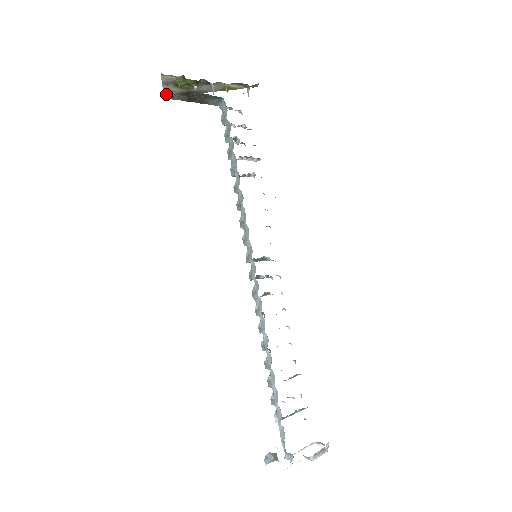
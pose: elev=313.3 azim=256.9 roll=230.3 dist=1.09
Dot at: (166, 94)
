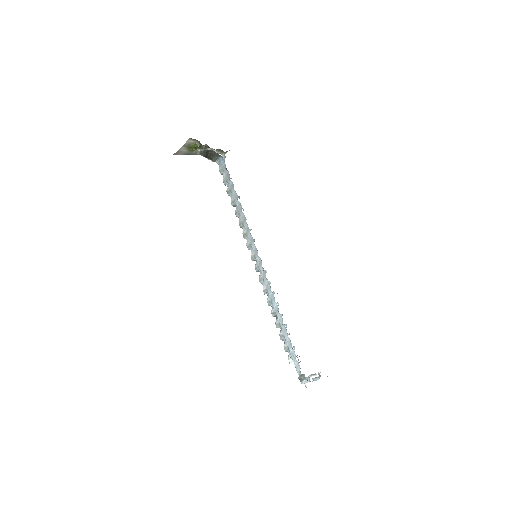
Dot at: (175, 154)
